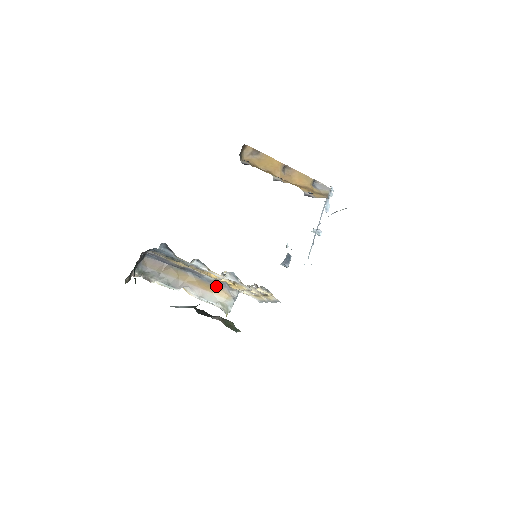
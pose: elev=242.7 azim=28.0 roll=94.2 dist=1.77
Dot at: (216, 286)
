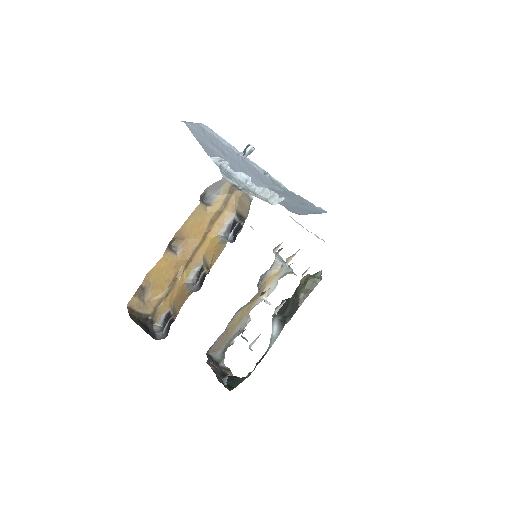
Dot at: (262, 284)
